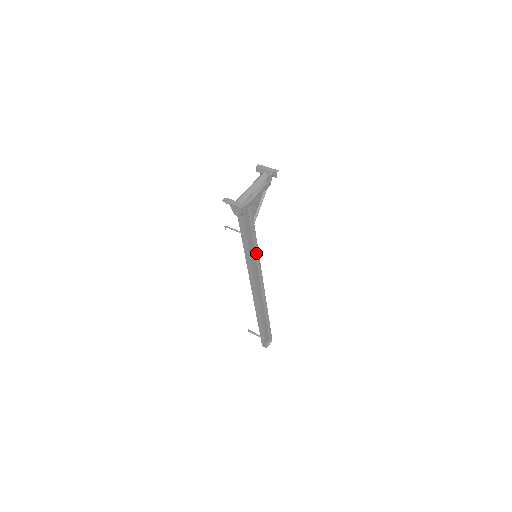
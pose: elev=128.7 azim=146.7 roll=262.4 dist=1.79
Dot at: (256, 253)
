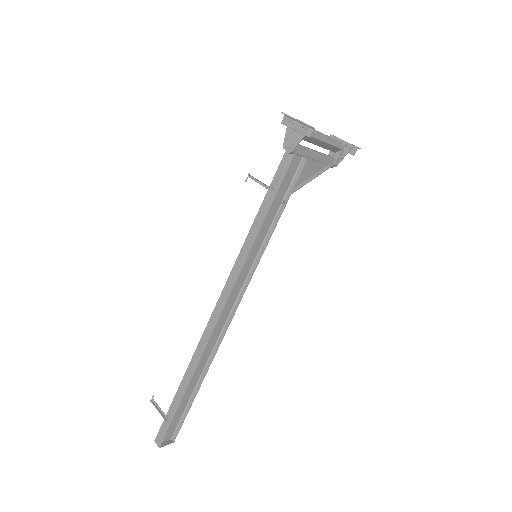
Dot at: (259, 250)
